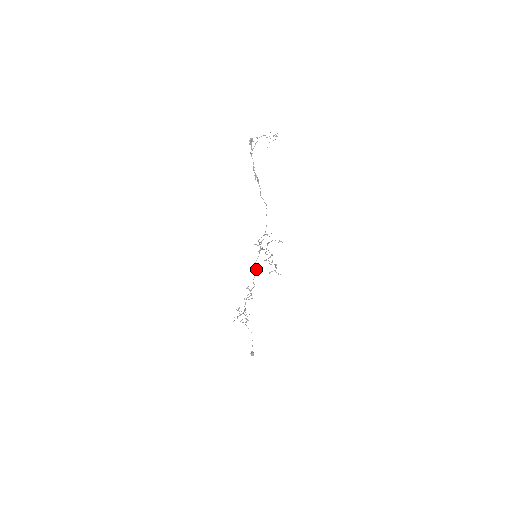
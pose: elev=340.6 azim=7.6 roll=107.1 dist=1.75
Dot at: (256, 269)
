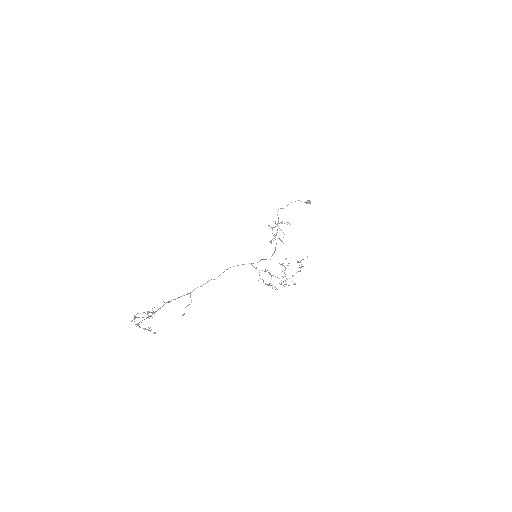
Dot at: occluded
